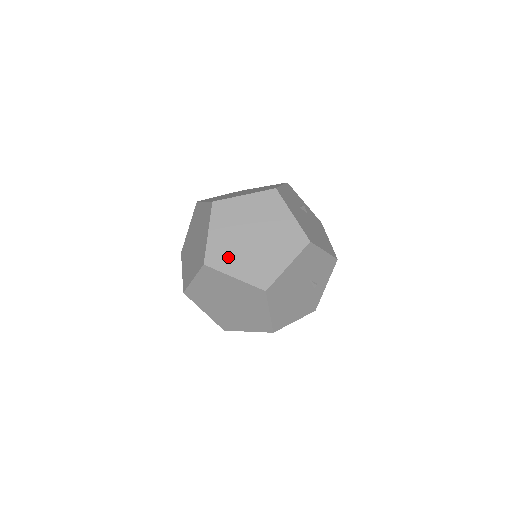
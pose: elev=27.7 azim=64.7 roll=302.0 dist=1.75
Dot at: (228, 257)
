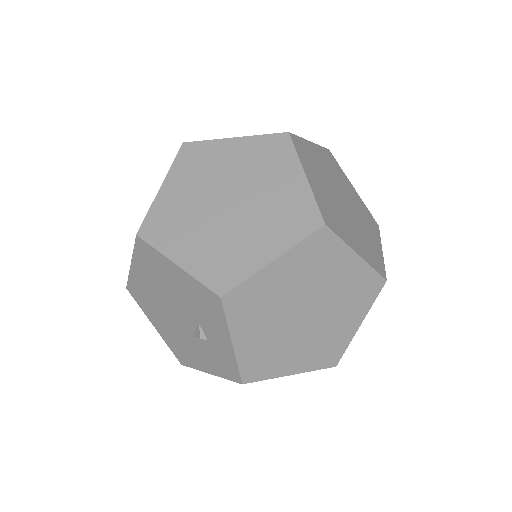
Dot at: (340, 221)
